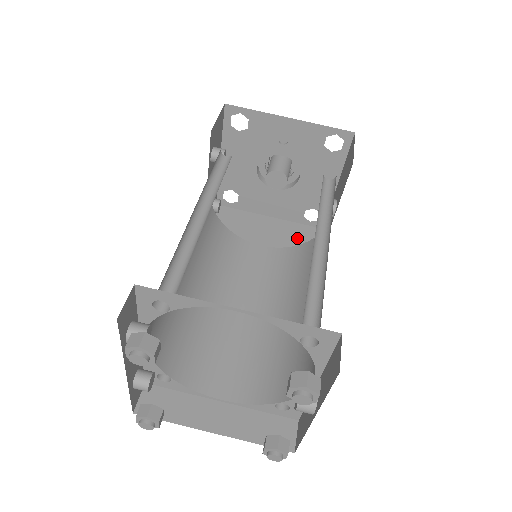
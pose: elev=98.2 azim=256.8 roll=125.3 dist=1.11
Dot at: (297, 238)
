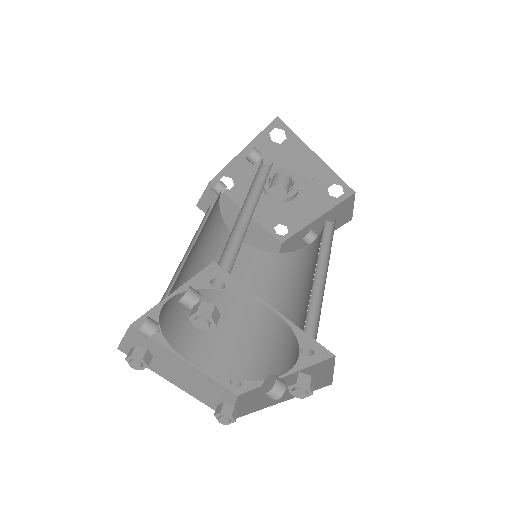
Dot at: (263, 243)
